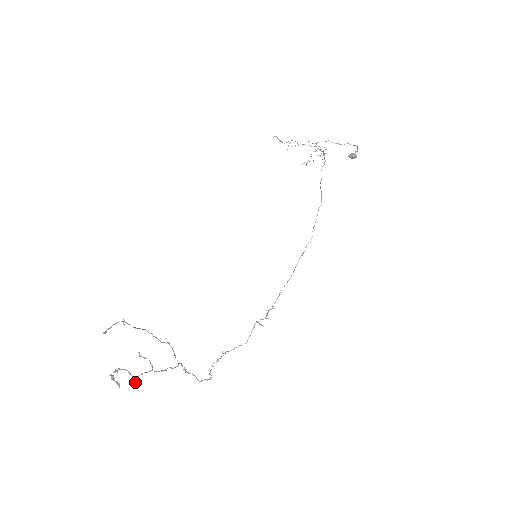
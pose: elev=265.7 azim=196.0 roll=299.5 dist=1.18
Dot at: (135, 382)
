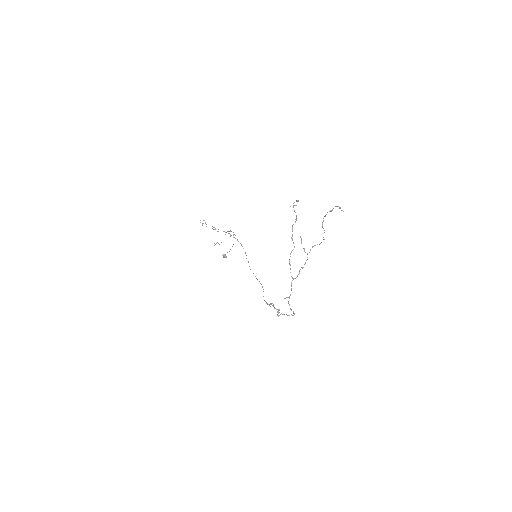
Dot at: (321, 242)
